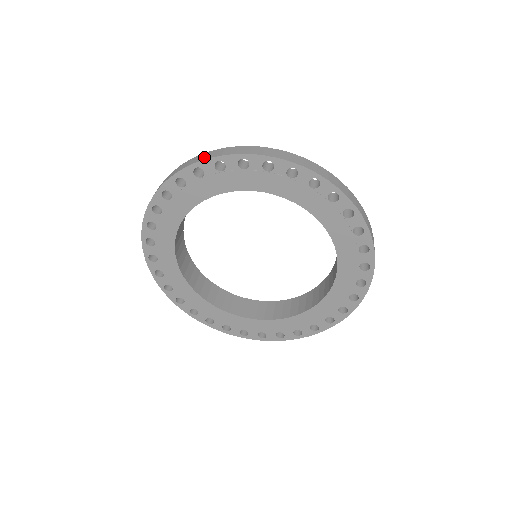
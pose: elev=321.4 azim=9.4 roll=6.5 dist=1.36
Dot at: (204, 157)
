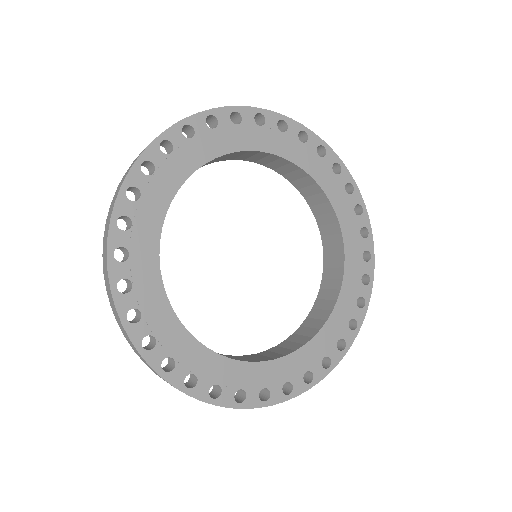
Dot at: (189, 117)
